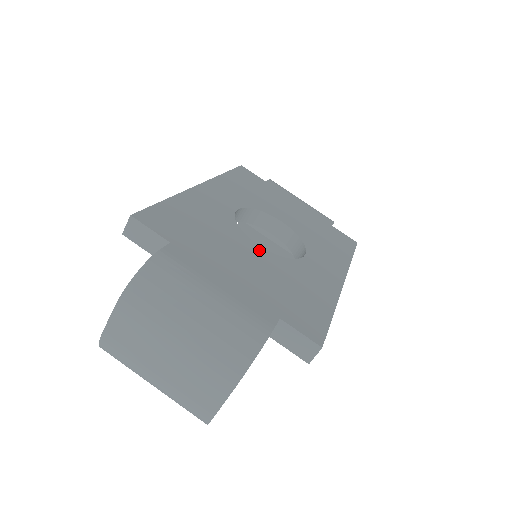
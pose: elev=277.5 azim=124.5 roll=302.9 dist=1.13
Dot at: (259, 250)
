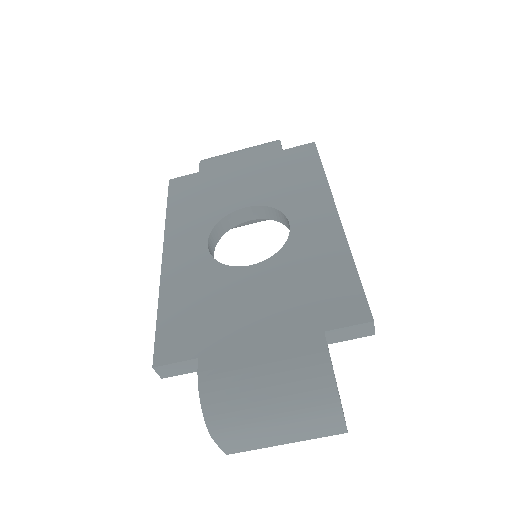
Dot at: (256, 271)
